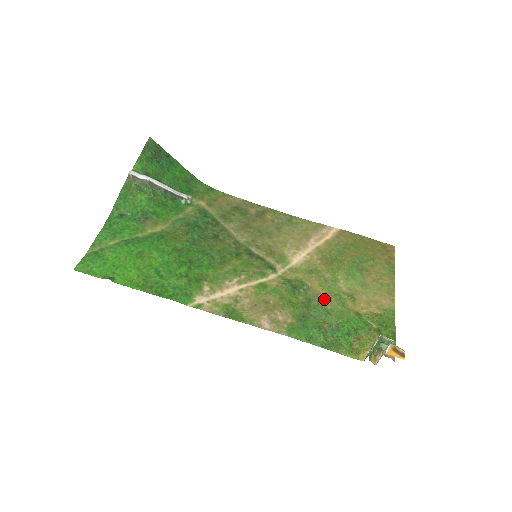
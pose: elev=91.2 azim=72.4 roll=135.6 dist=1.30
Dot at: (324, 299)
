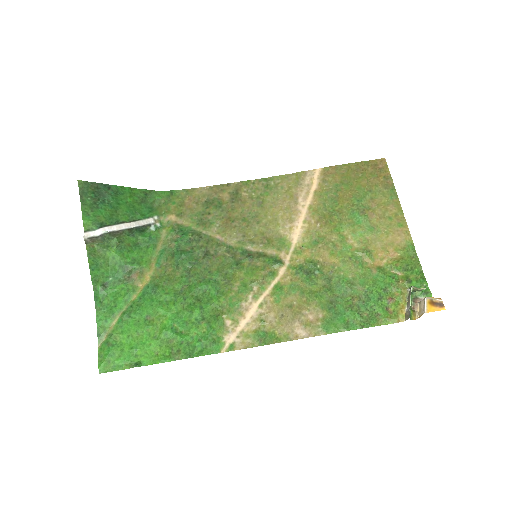
Dot at: (342, 269)
